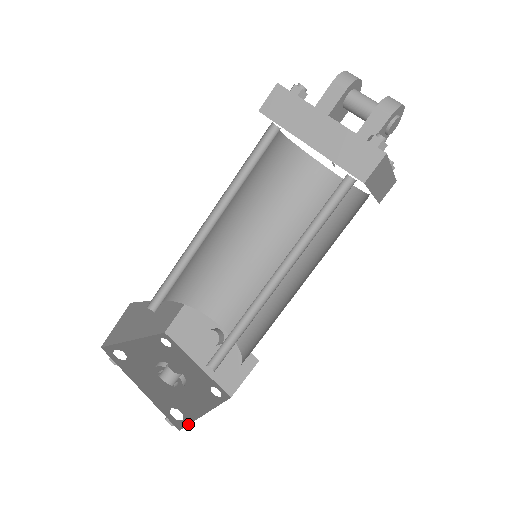
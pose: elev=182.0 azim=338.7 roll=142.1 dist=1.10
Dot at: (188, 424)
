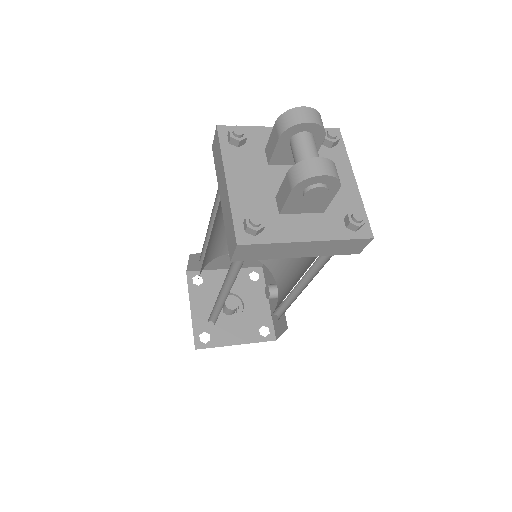
Dot at: occluded
